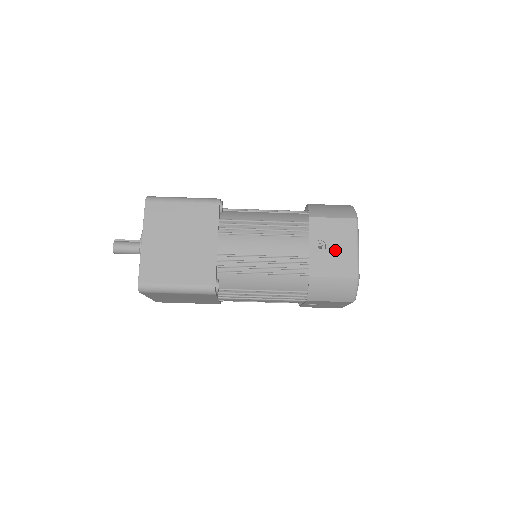
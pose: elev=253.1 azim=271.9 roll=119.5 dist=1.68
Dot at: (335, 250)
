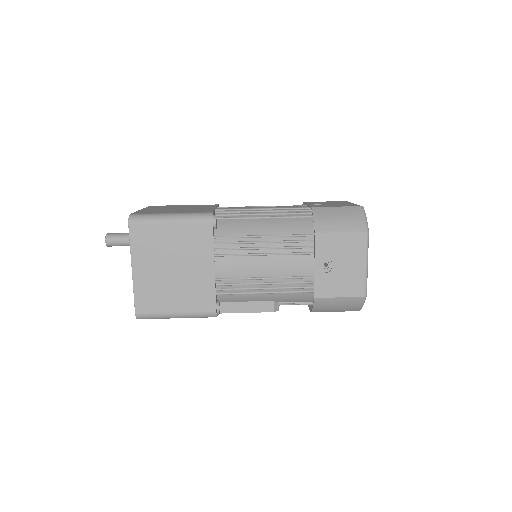
Dot at: (333, 204)
